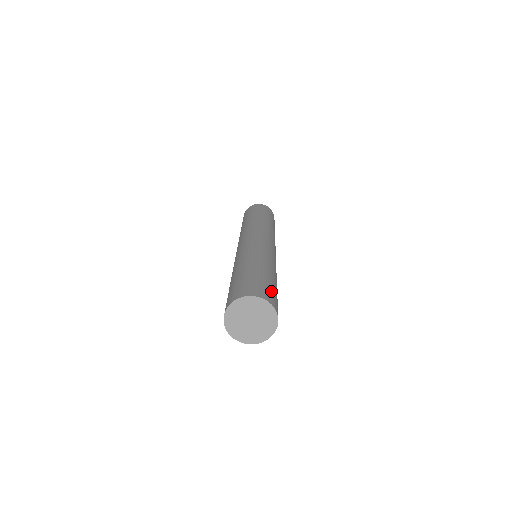
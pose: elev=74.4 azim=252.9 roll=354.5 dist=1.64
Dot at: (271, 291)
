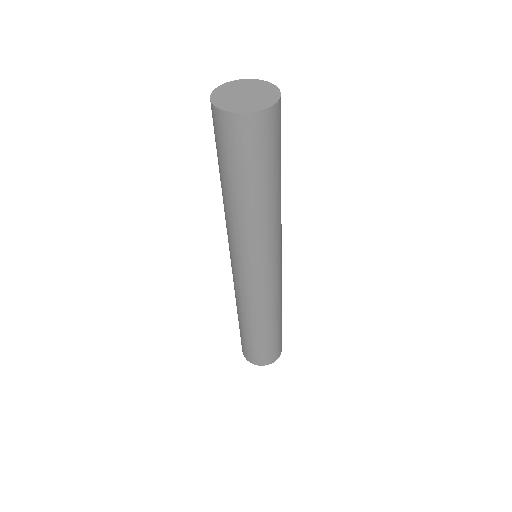
Dot at: occluded
